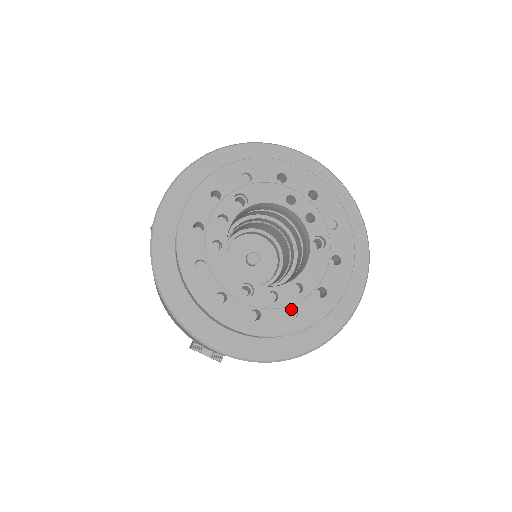
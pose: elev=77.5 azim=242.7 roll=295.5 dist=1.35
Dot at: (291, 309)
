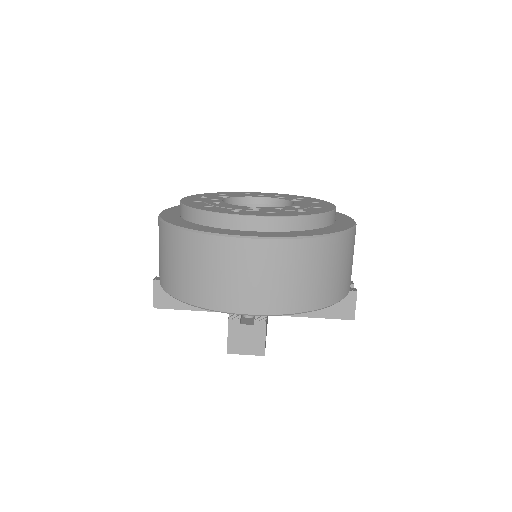
Dot at: occluded
